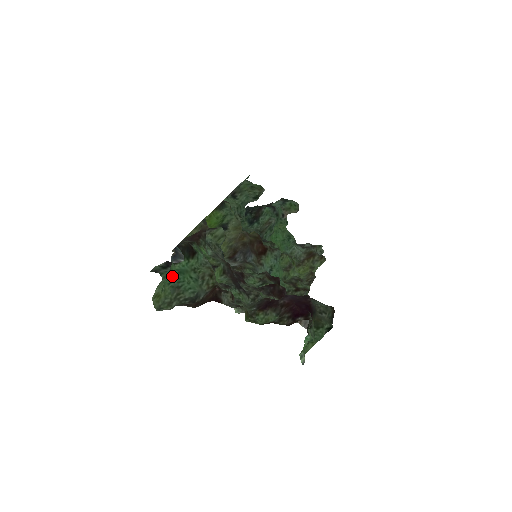
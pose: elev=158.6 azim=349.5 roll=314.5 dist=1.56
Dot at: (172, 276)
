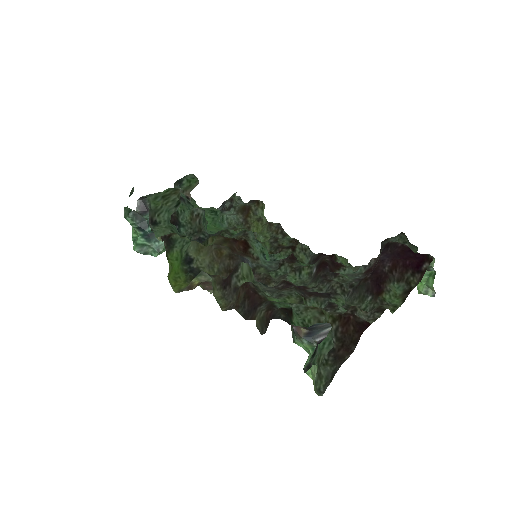
Dot at: (308, 353)
